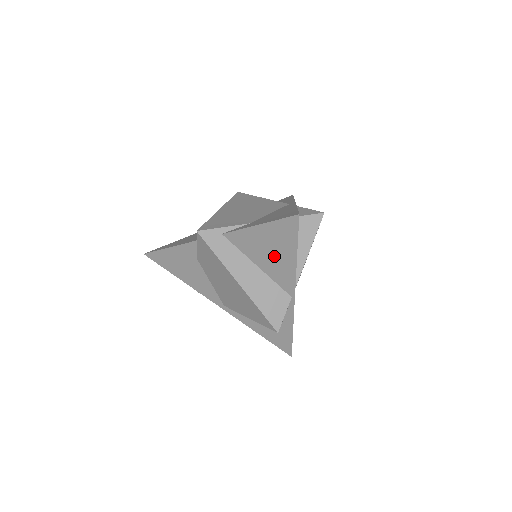
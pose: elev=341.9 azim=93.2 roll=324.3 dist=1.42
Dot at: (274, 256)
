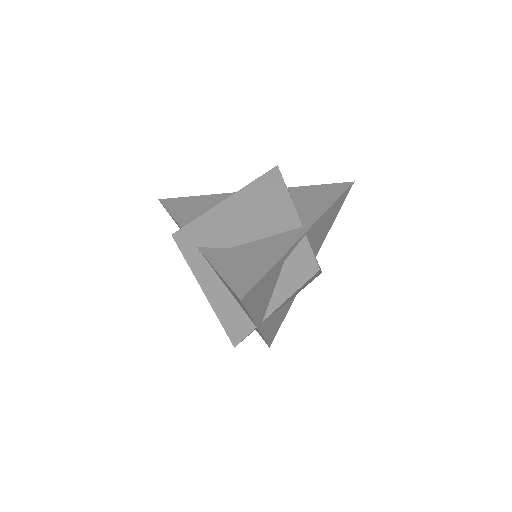
Dot at: (235, 297)
